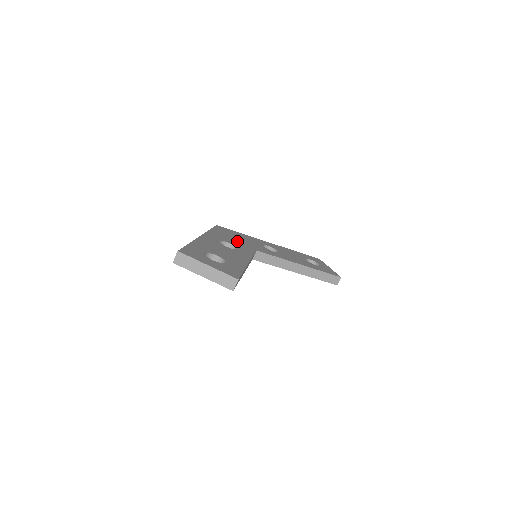
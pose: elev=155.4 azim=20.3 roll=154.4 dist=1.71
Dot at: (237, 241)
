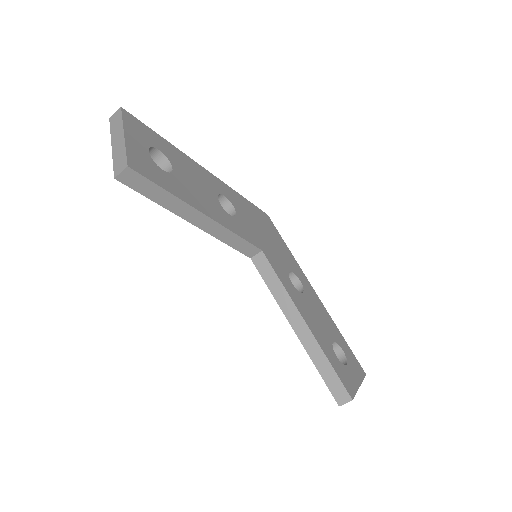
Dot at: (255, 227)
